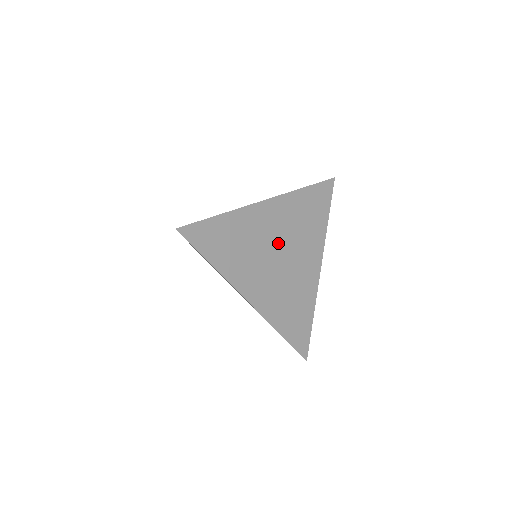
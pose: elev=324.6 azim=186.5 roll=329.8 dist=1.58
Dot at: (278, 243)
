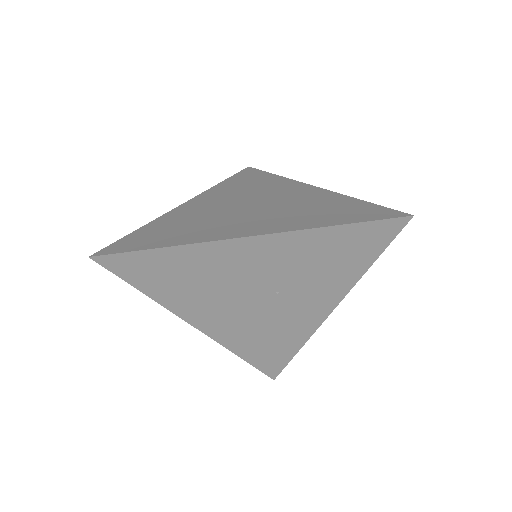
Dot at: (260, 284)
